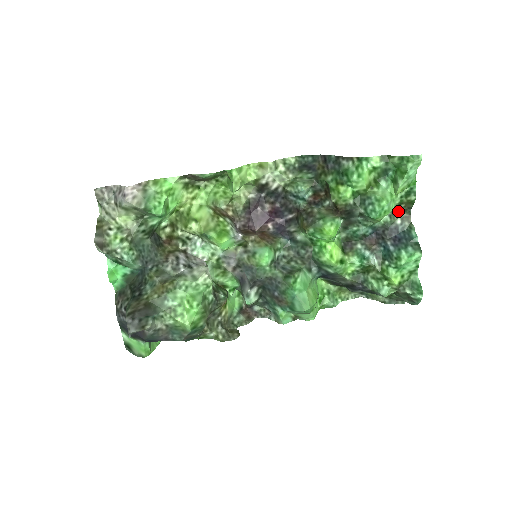
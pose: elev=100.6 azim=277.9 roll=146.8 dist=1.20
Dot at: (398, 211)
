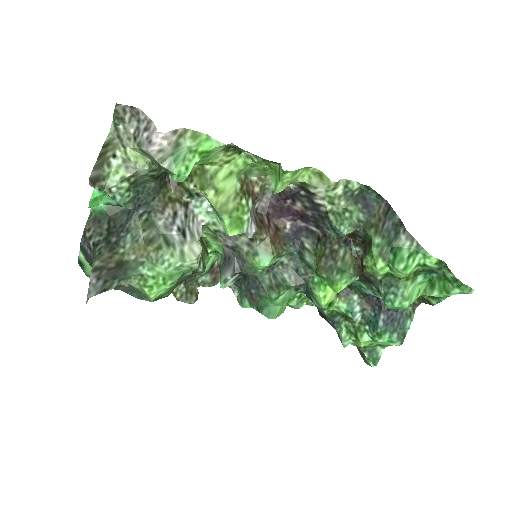
Dot at: occluded
